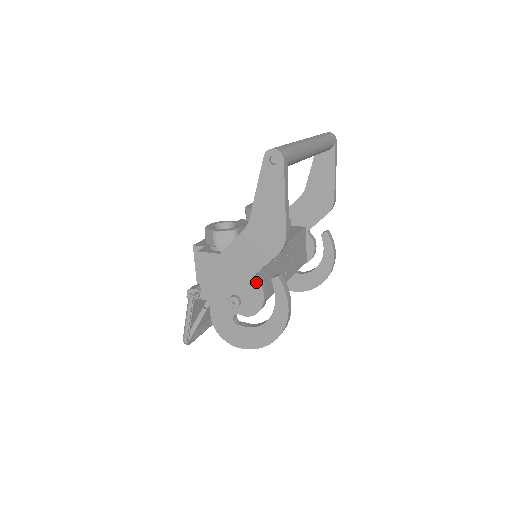
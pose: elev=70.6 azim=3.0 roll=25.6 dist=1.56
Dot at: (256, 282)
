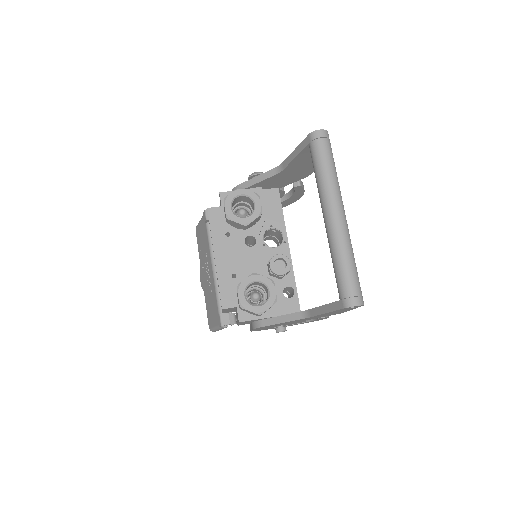
Dot at: occluded
